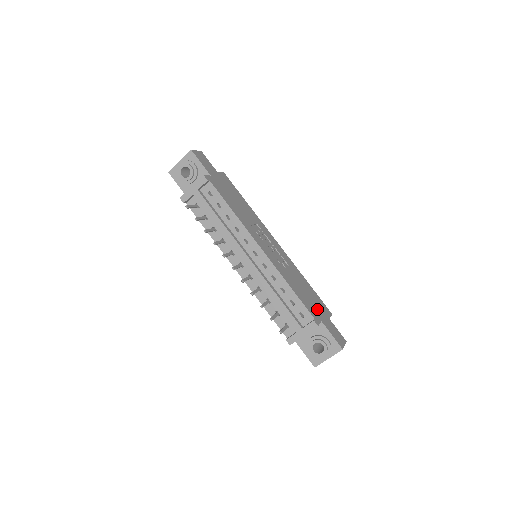
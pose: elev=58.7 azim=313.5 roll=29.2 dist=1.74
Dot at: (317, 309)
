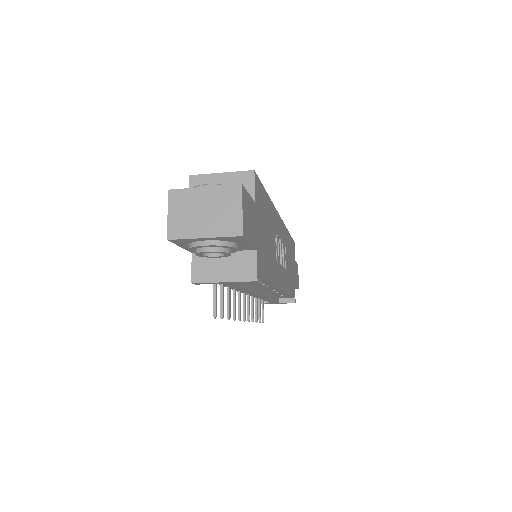
Dot at: (293, 271)
